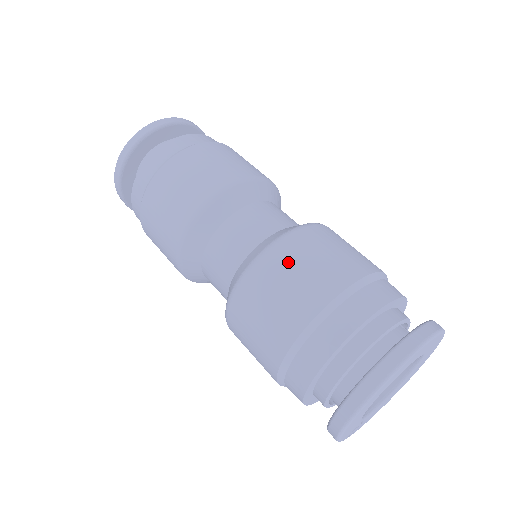
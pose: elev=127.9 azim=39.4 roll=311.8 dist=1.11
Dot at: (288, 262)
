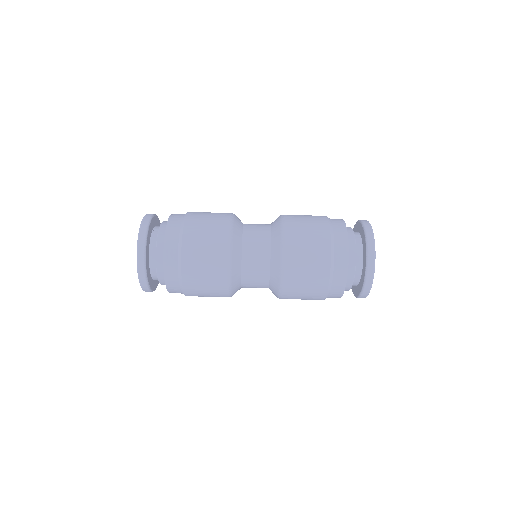
Dot at: (298, 263)
